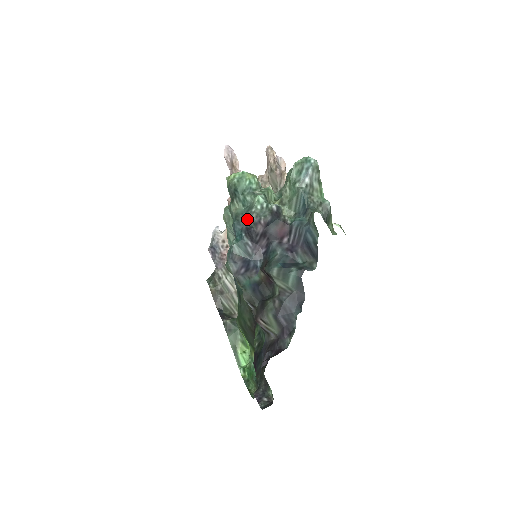
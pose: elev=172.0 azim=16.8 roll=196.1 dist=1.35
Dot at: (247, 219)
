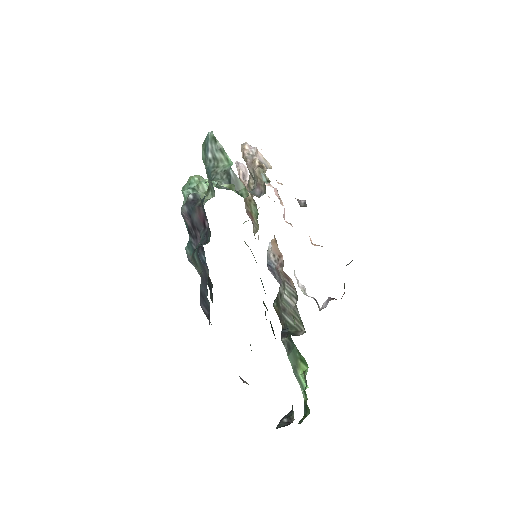
Dot at: occluded
